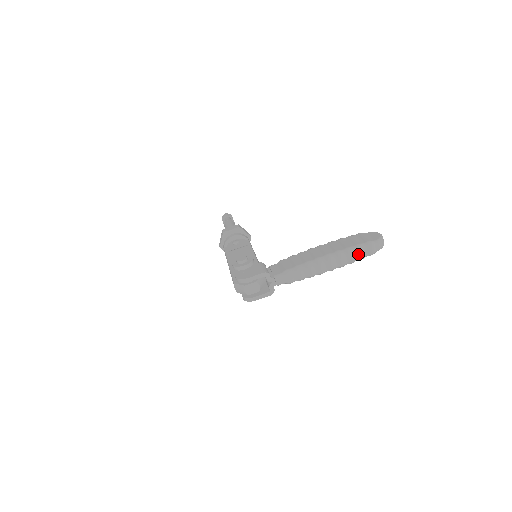
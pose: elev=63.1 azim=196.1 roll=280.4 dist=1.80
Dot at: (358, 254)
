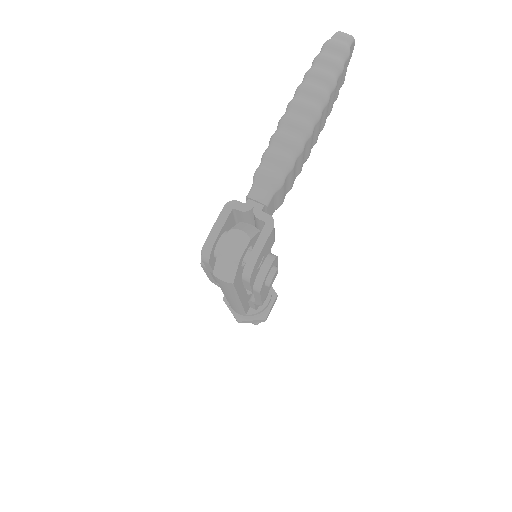
Dot at: (325, 64)
